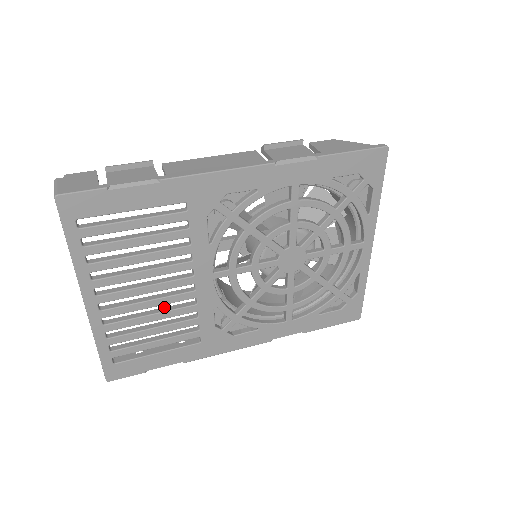
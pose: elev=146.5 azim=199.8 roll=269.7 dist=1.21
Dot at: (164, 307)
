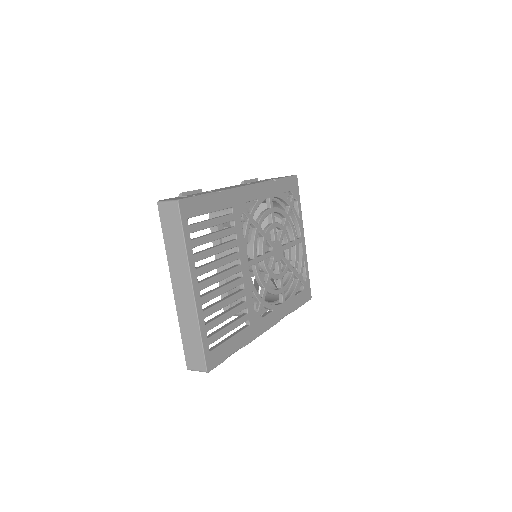
Dot at: (227, 296)
